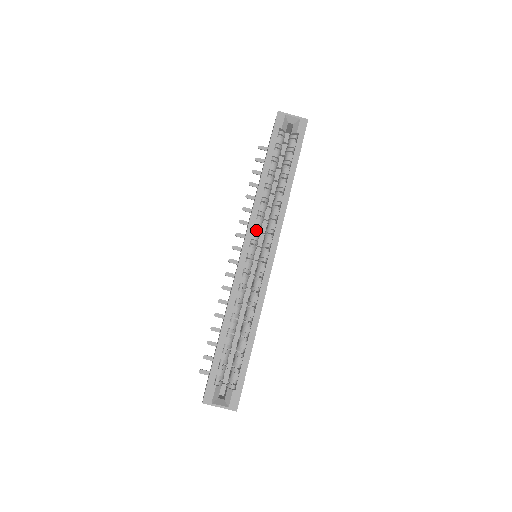
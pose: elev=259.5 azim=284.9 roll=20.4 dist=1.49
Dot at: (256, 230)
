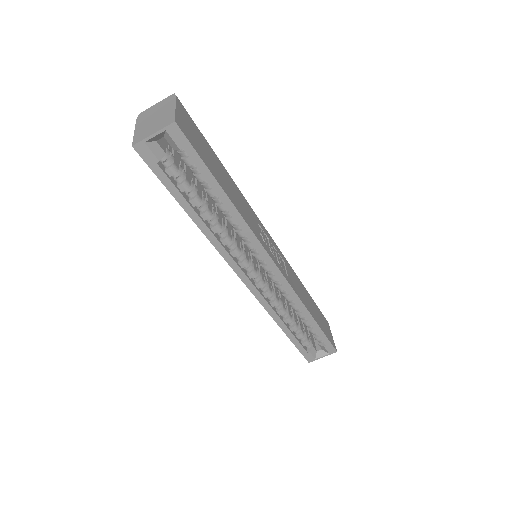
Dot at: occluded
